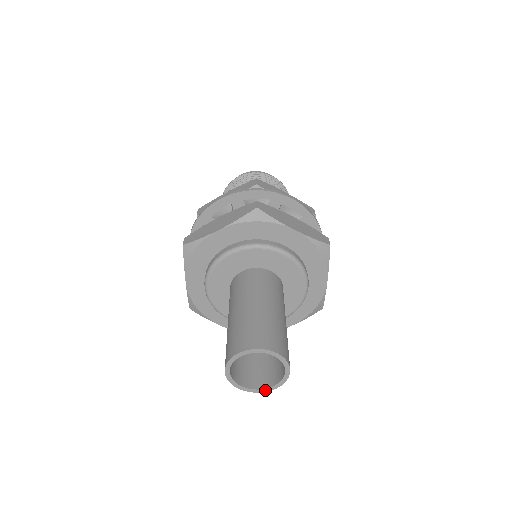
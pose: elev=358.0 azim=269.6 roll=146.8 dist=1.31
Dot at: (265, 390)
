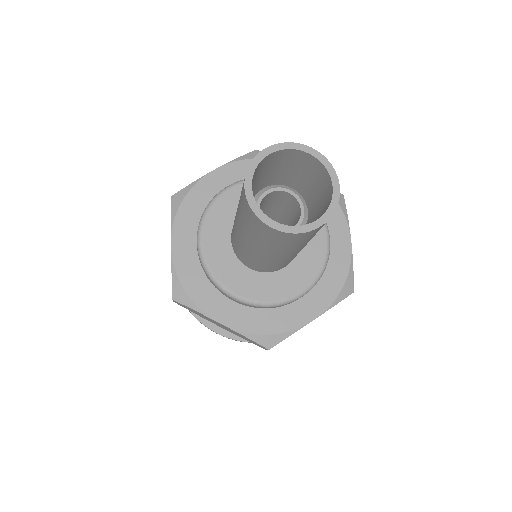
Dot at: (308, 228)
